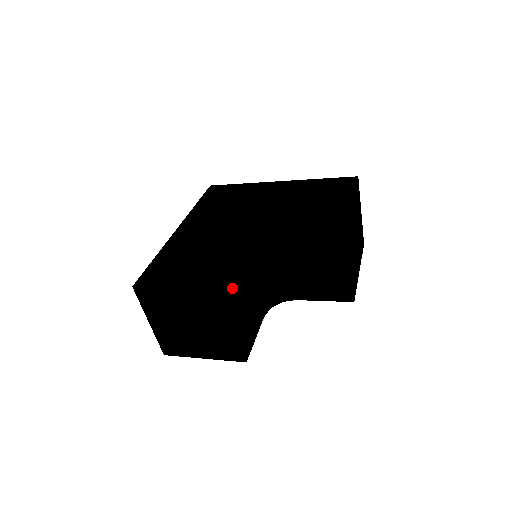
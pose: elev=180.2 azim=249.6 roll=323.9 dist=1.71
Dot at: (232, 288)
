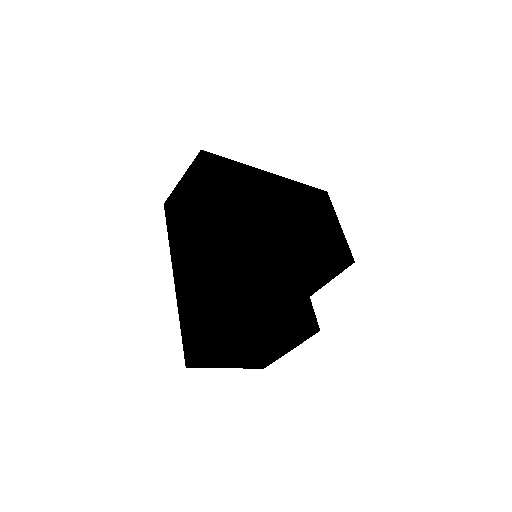
Dot at: occluded
